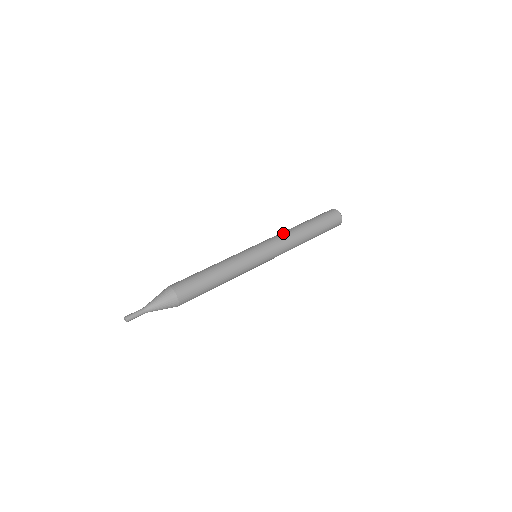
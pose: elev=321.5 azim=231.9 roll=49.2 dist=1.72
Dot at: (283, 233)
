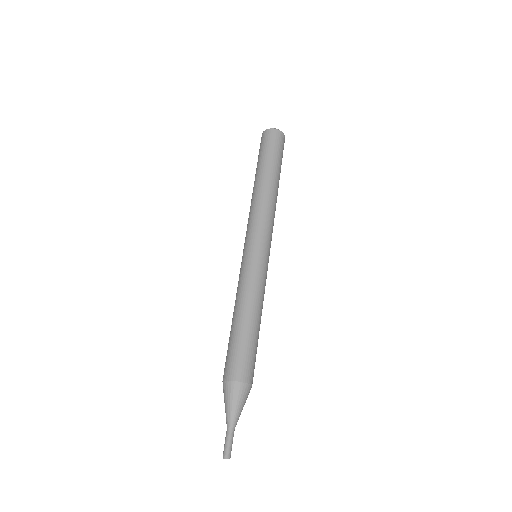
Dot at: (252, 208)
